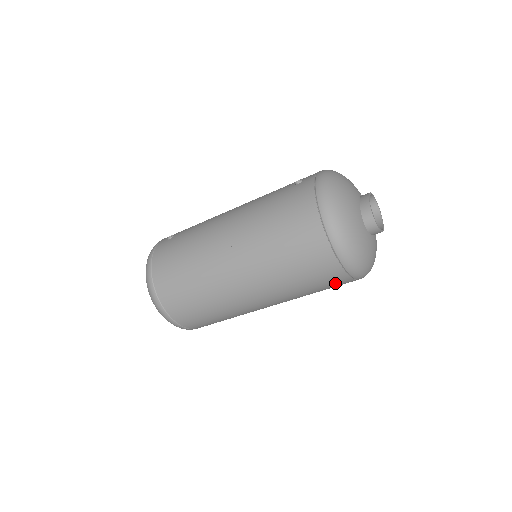
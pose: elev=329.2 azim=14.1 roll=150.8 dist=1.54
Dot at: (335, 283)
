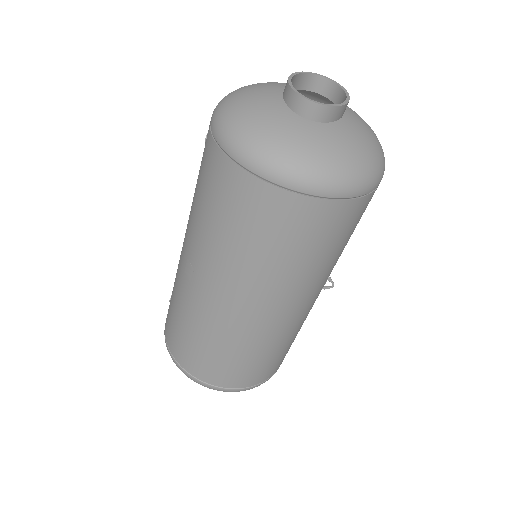
Dot at: (335, 223)
